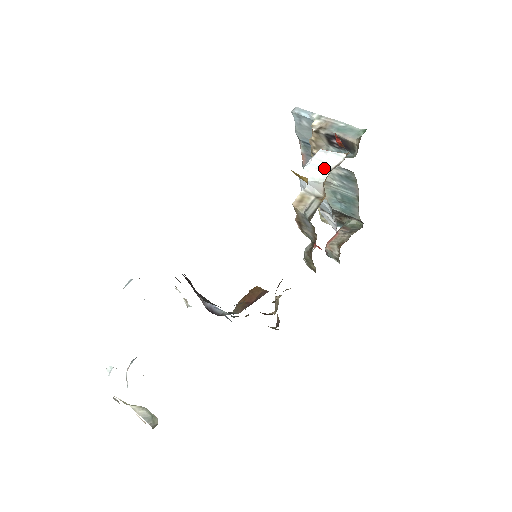
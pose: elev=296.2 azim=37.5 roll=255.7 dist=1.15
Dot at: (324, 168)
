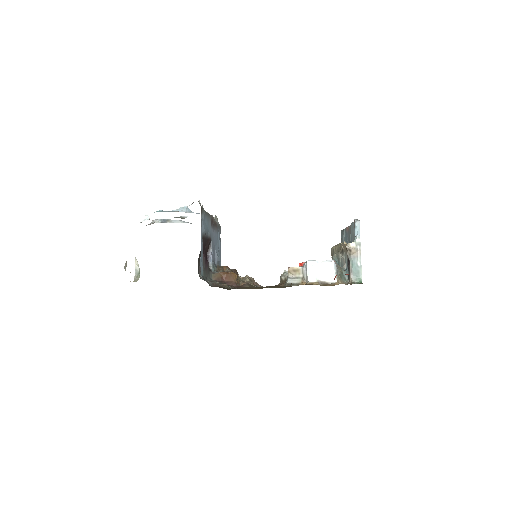
Dot at: (318, 276)
